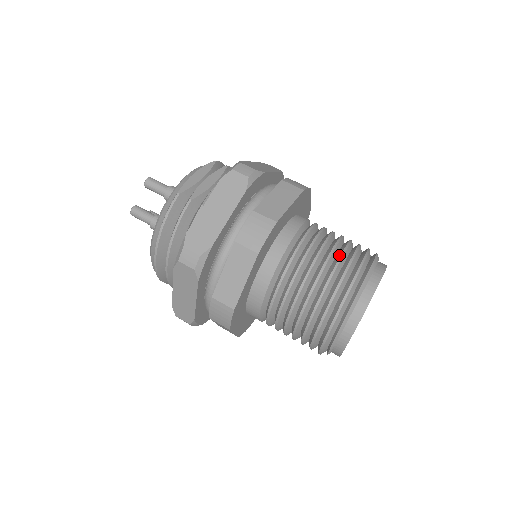
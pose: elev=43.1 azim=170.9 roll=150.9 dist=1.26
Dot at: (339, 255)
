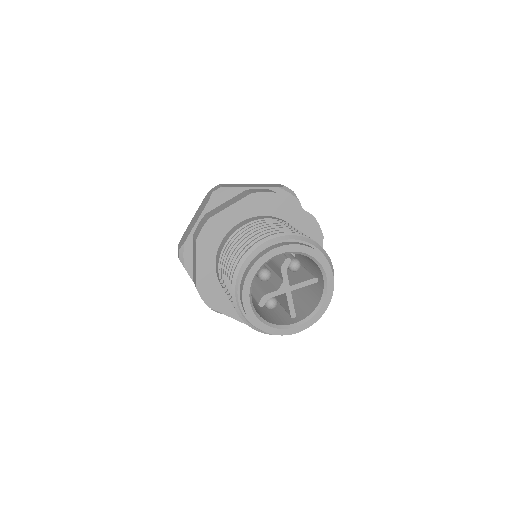
Dot at: occluded
